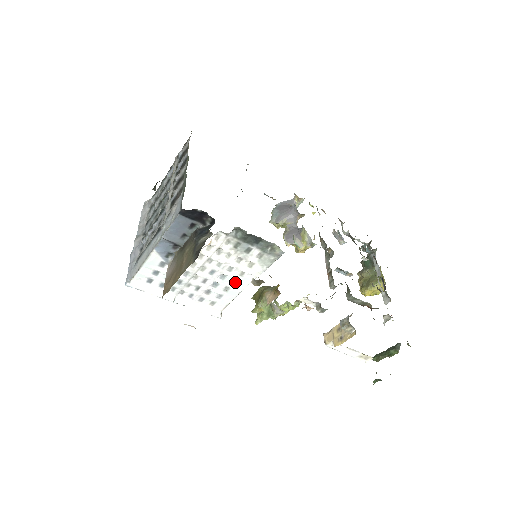
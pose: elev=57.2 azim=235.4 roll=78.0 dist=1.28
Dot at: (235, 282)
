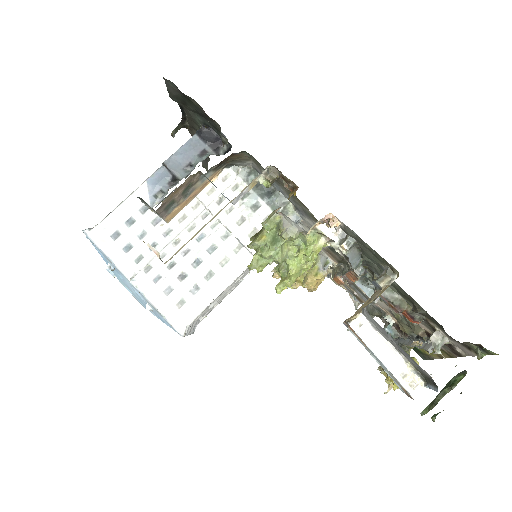
Dot at: (224, 264)
